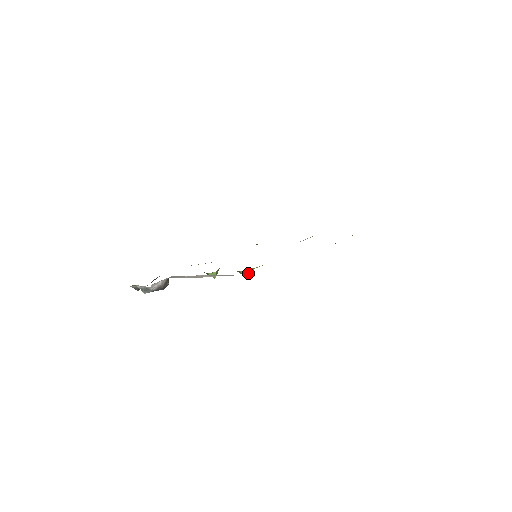
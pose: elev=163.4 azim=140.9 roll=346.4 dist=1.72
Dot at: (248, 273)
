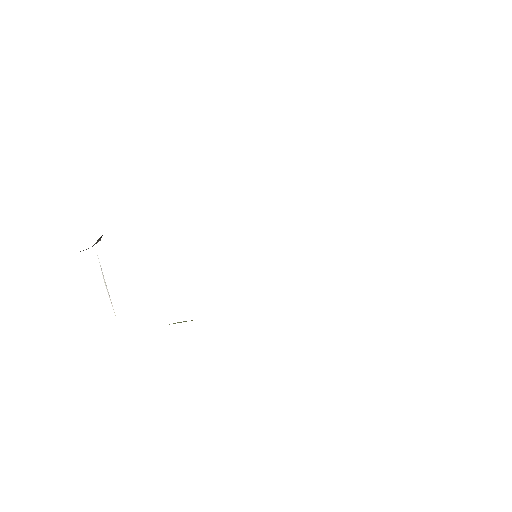
Dot at: occluded
